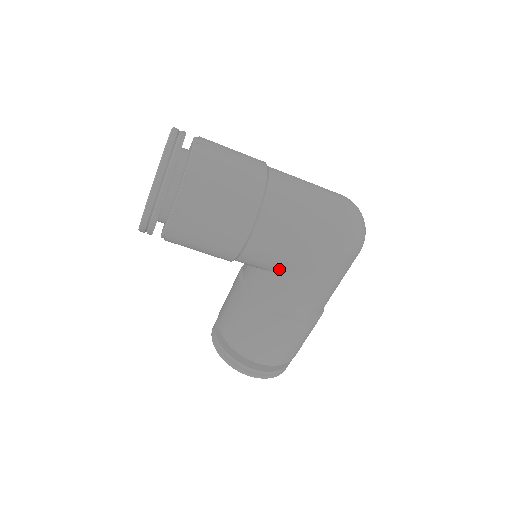
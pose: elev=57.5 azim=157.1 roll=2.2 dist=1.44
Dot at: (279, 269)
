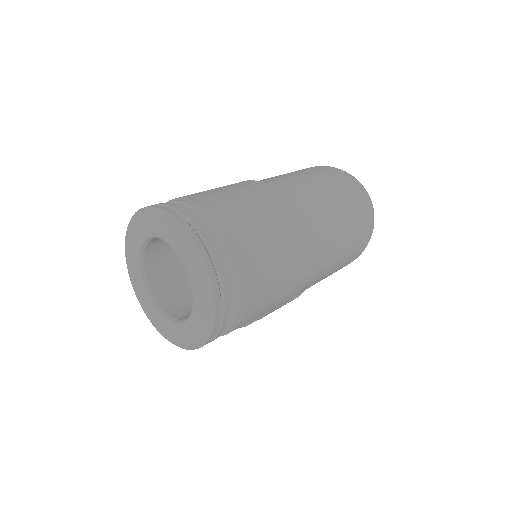
Dot at: occluded
